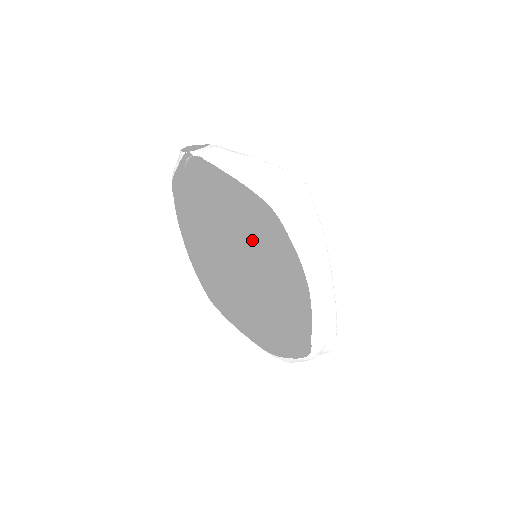
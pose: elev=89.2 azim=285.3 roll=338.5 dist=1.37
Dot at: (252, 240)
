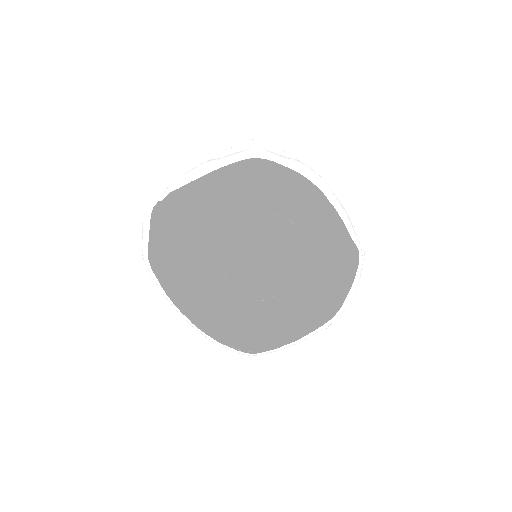
Dot at: (237, 267)
